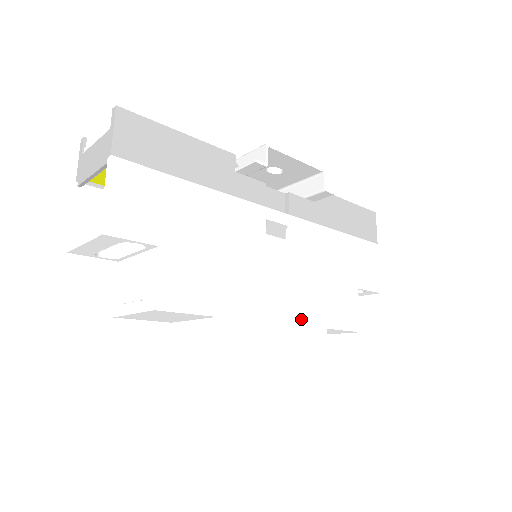
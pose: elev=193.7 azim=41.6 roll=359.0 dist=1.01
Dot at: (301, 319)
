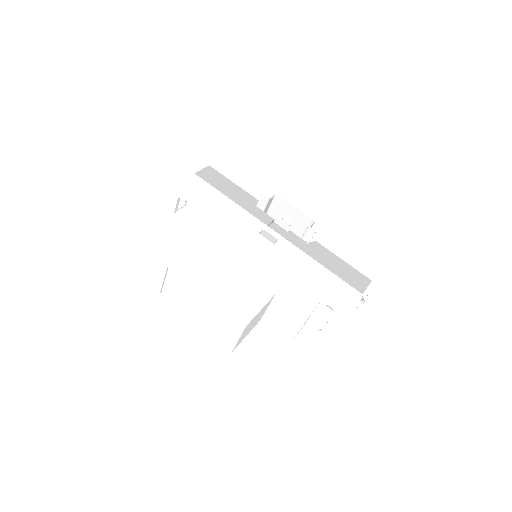
Dot at: (257, 275)
